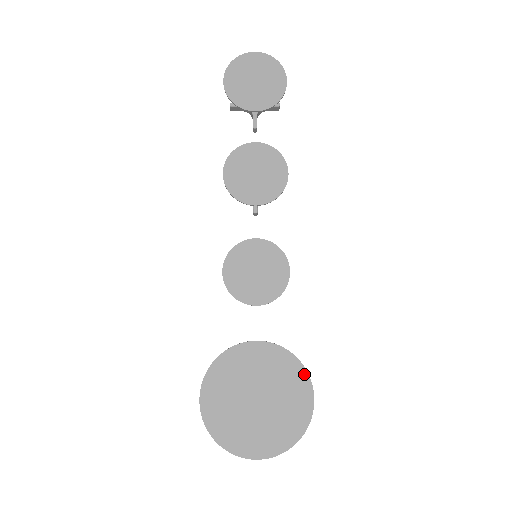
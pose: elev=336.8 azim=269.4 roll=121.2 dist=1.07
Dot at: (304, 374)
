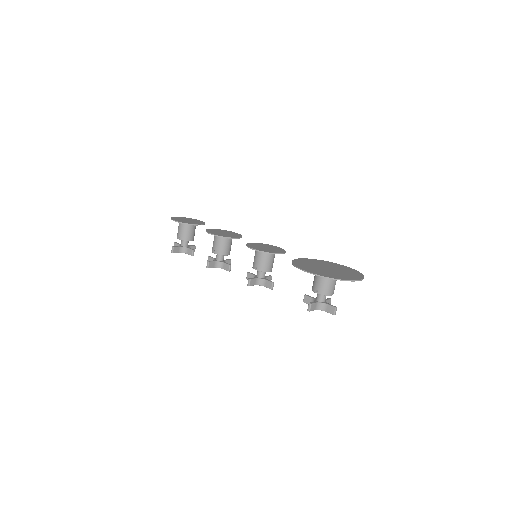
Dot at: (331, 262)
